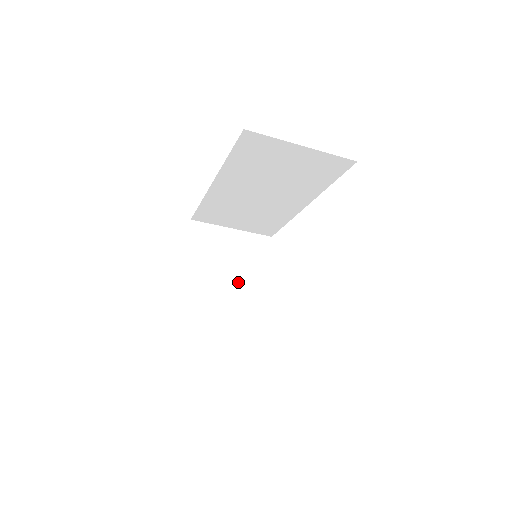
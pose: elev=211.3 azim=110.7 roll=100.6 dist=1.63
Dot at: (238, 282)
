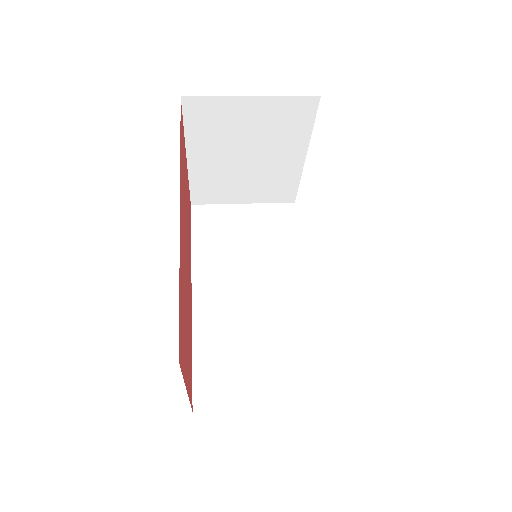
Dot at: (263, 157)
